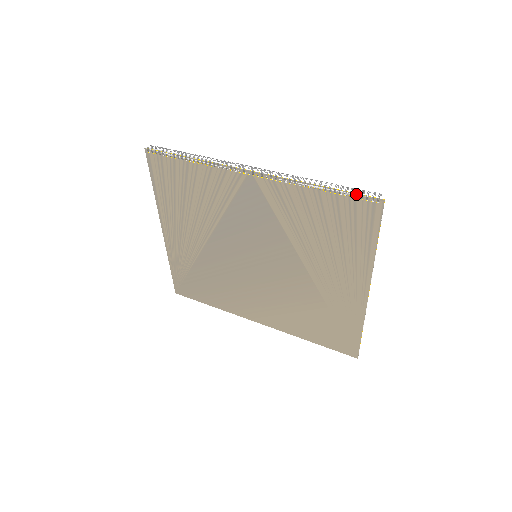
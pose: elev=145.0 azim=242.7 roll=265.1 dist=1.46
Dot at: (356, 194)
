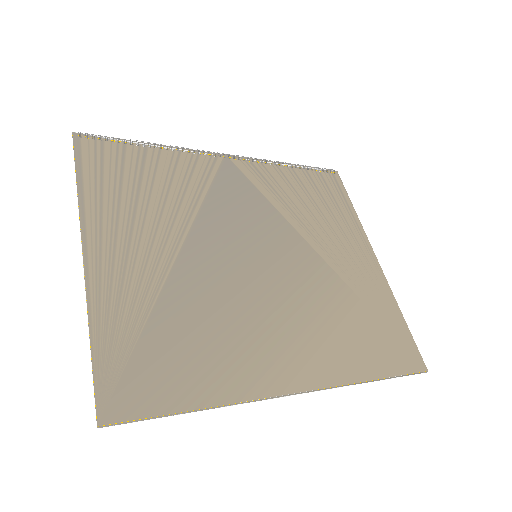
Dot at: (318, 168)
